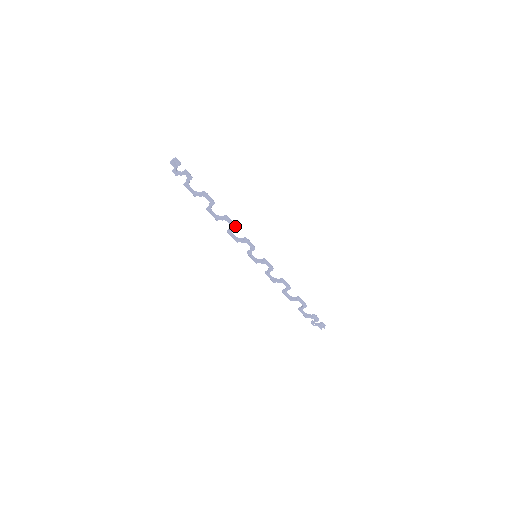
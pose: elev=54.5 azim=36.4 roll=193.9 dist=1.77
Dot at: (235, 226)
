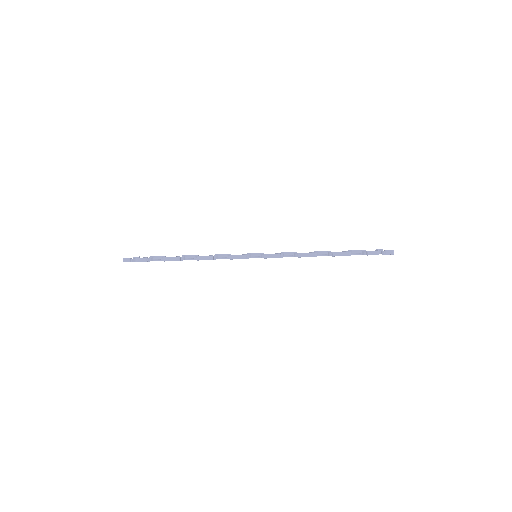
Dot at: (212, 258)
